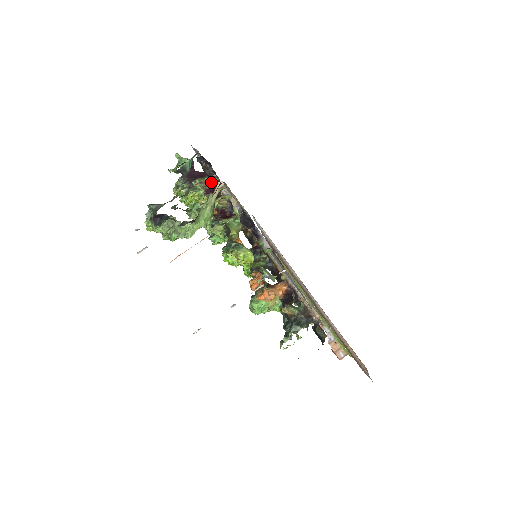
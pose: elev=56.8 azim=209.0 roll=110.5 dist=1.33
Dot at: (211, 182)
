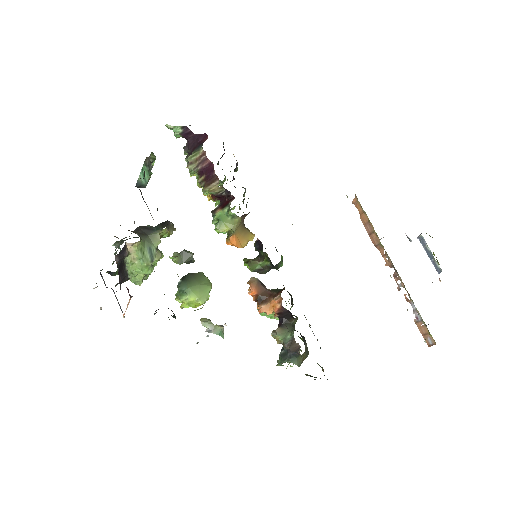
Dot at: (203, 157)
